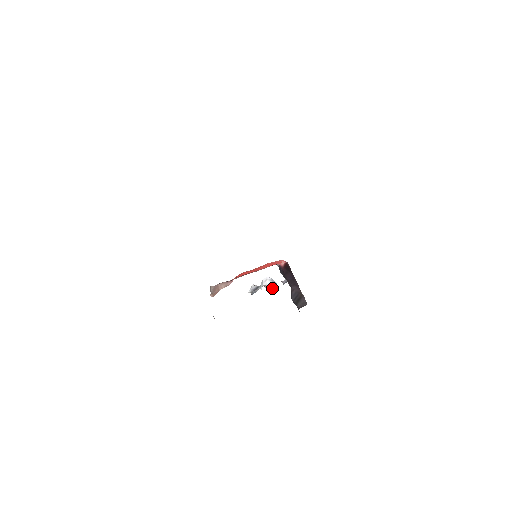
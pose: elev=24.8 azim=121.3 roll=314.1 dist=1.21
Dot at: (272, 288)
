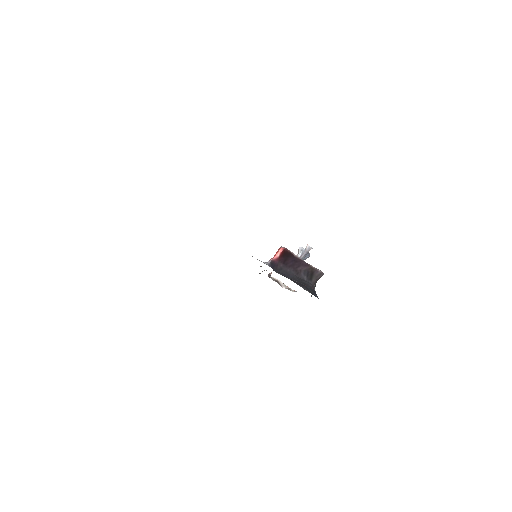
Dot at: (307, 255)
